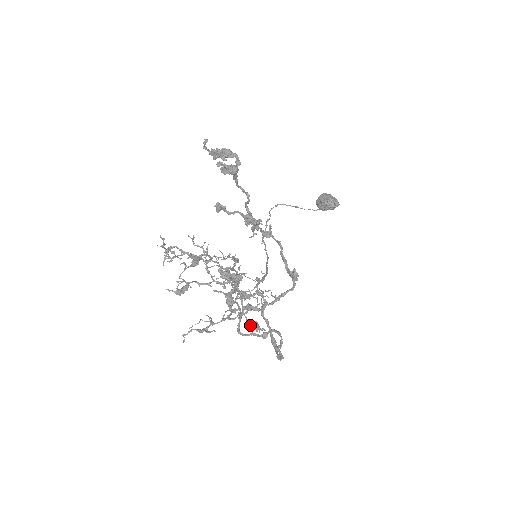
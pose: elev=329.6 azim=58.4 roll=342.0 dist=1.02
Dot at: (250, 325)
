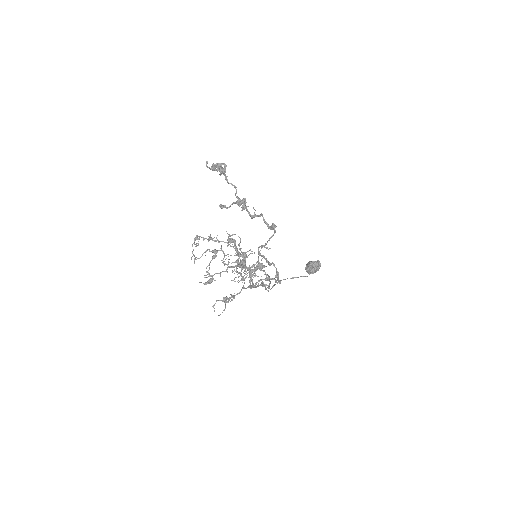
Dot at: (258, 285)
